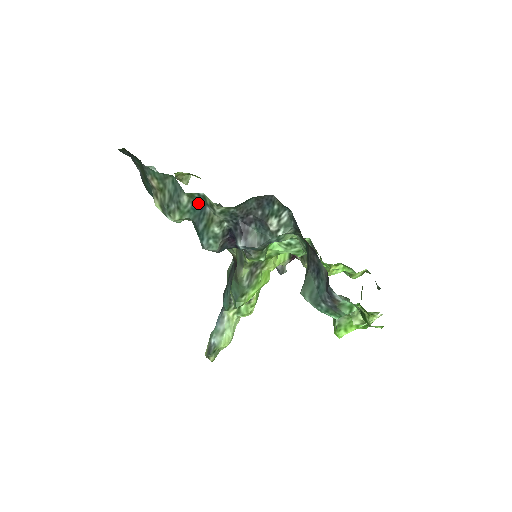
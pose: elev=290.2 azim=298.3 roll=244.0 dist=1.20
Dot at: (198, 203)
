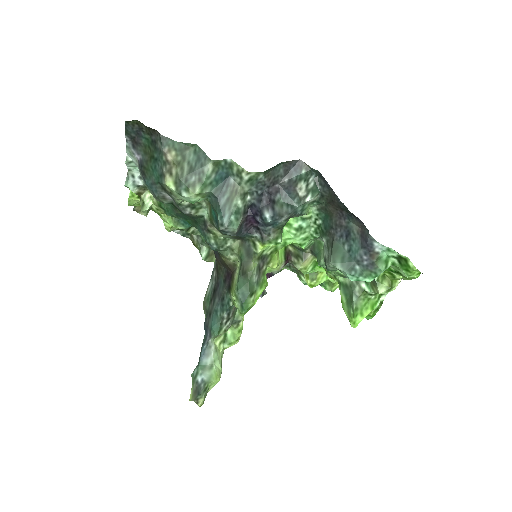
Dot at: (222, 173)
